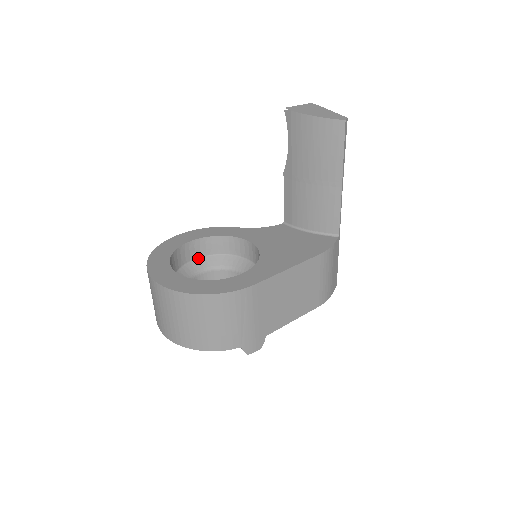
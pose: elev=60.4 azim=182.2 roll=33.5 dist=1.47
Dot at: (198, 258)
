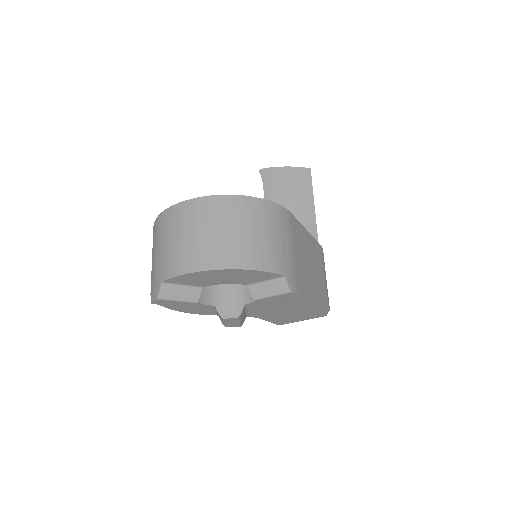
Dot at: occluded
